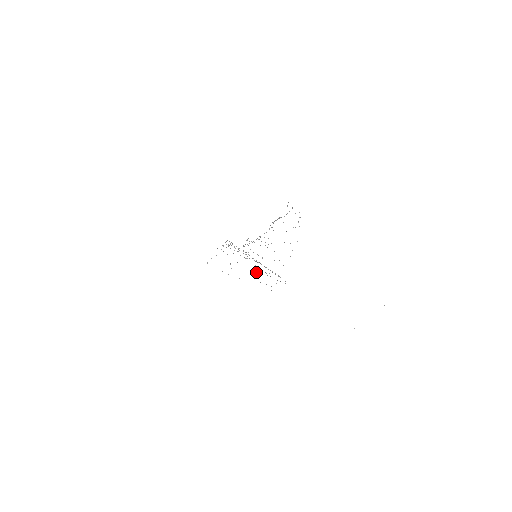
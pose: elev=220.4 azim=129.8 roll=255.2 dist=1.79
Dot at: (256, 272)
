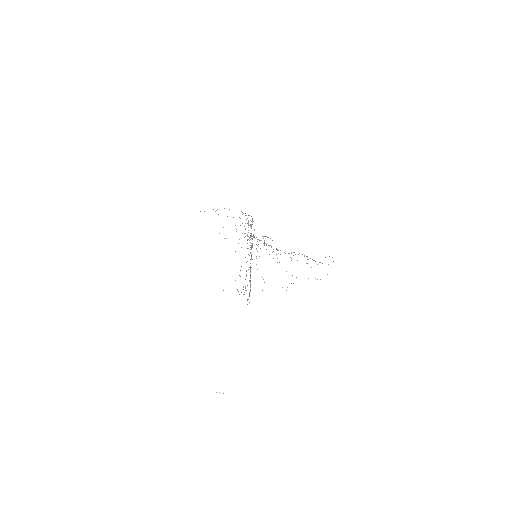
Dot at: occluded
